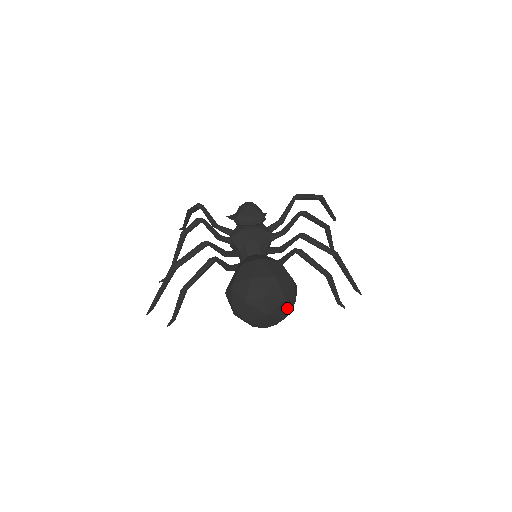
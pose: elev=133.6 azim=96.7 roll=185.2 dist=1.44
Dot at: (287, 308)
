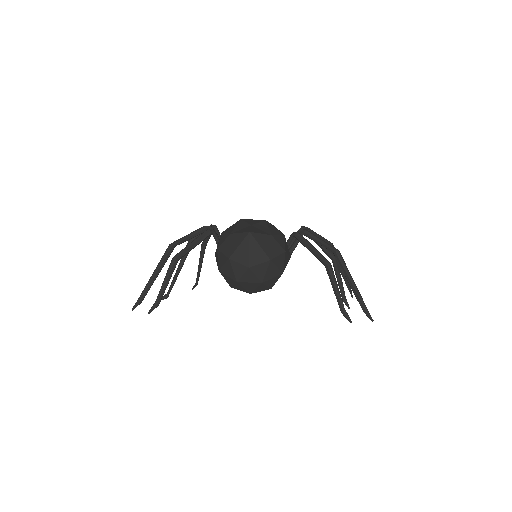
Dot at: (274, 250)
